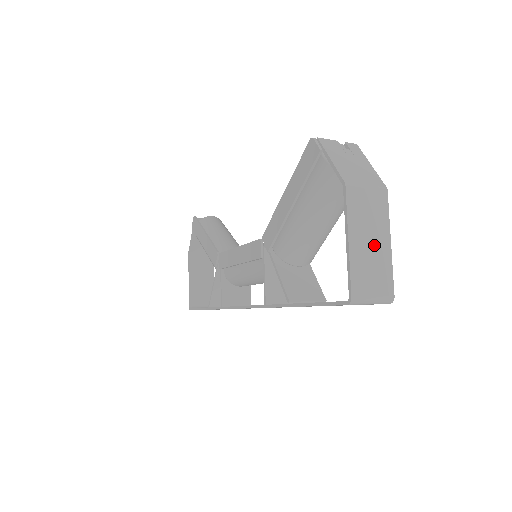
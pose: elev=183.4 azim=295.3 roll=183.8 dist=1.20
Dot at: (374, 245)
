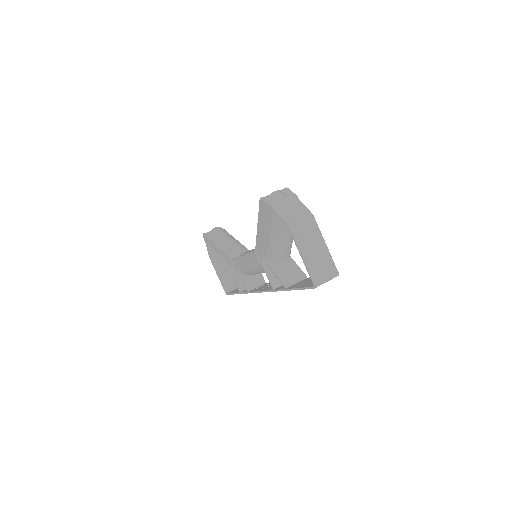
Dot at: (317, 250)
